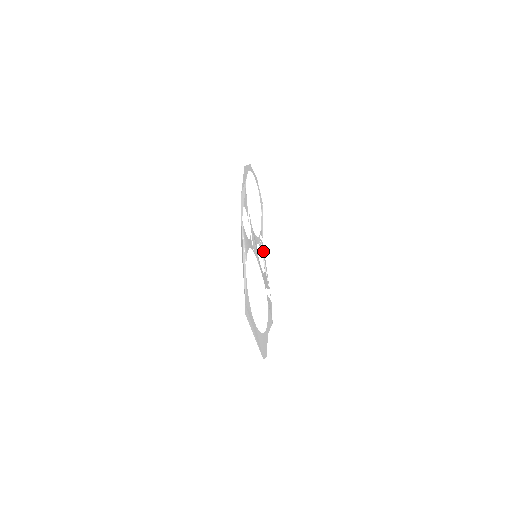
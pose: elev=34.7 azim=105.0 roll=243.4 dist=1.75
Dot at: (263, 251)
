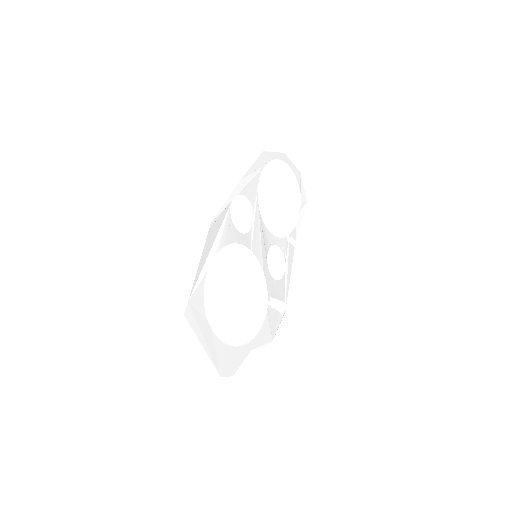
Dot at: (290, 256)
